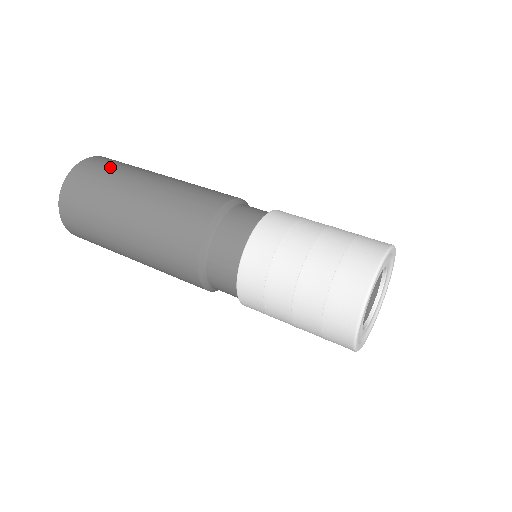
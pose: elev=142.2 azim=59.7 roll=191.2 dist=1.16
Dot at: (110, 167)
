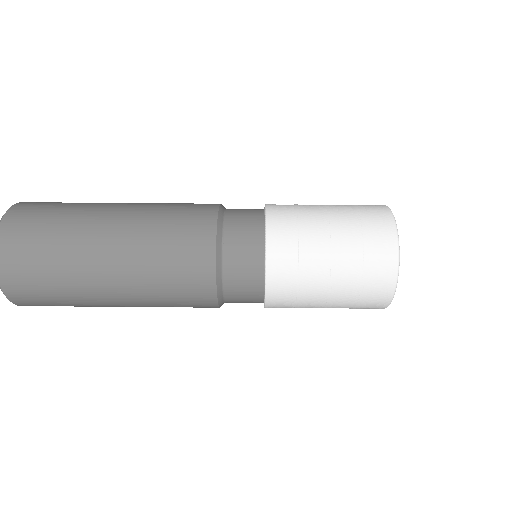
Dot at: (43, 280)
